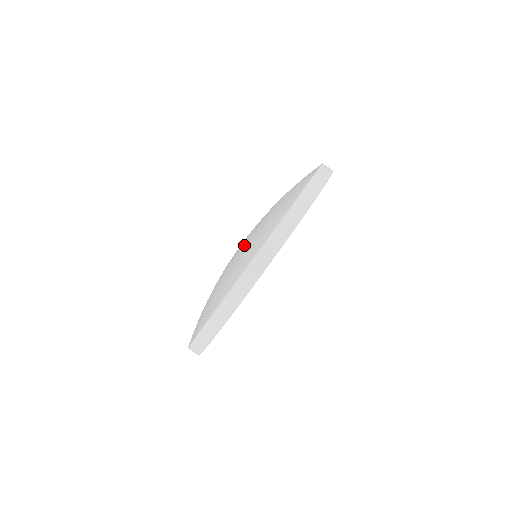
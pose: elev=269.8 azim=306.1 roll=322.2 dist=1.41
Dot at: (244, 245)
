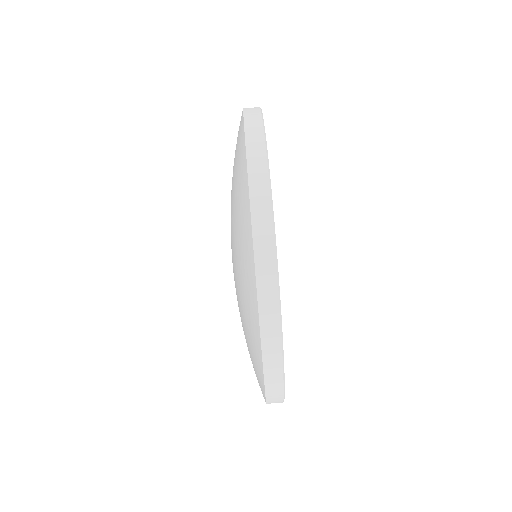
Dot at: occluded
